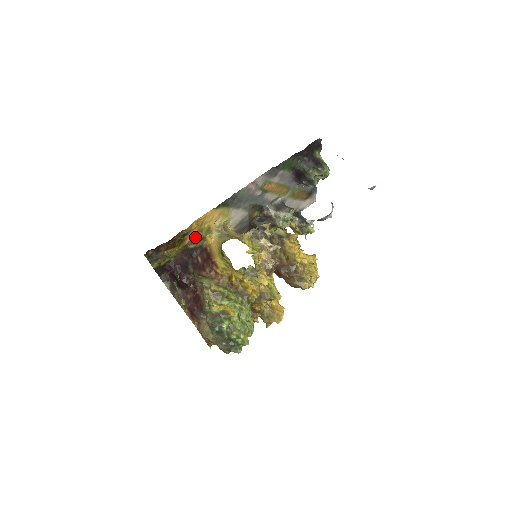
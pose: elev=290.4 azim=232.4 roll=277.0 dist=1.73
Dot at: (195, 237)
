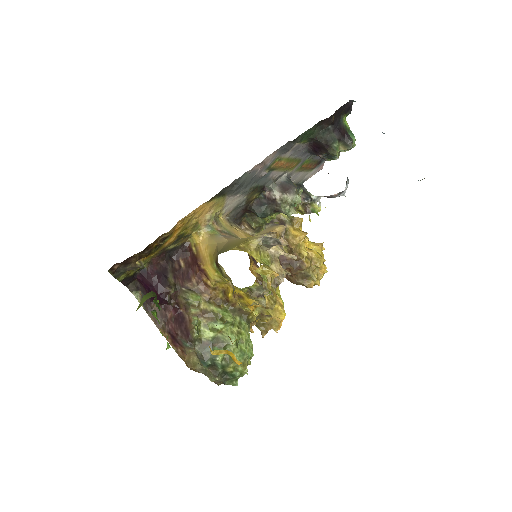
Dot at: (177, 237)
